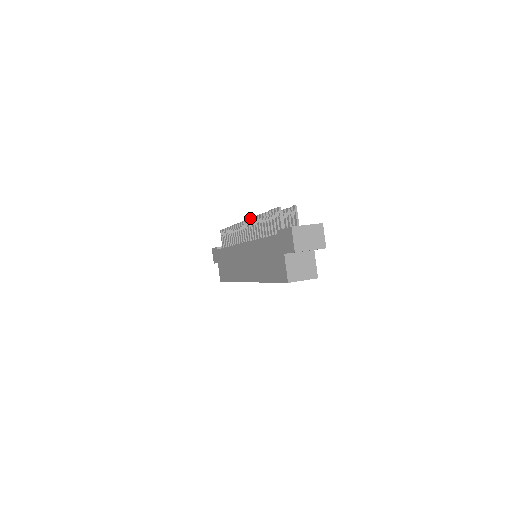
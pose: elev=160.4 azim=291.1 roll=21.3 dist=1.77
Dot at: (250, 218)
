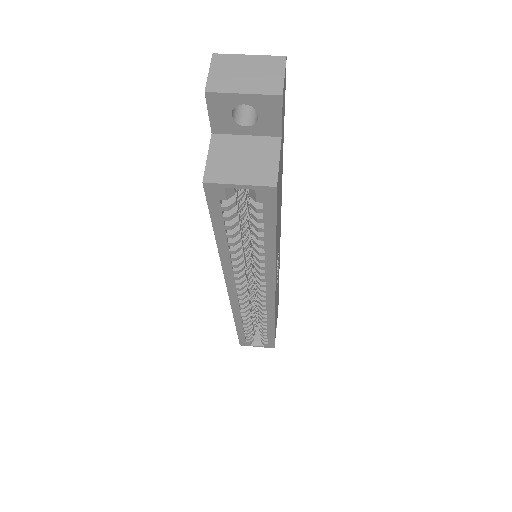
Dot at: occluded
